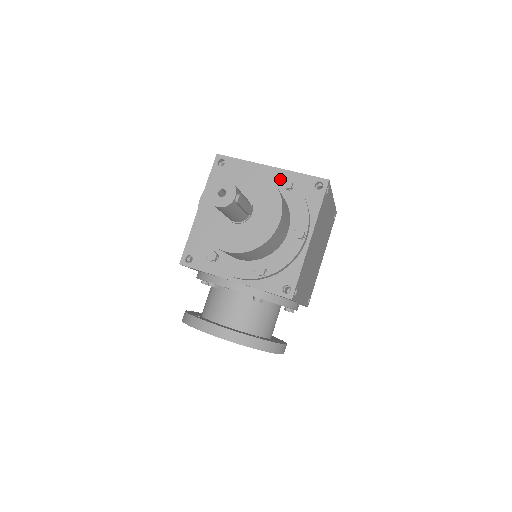
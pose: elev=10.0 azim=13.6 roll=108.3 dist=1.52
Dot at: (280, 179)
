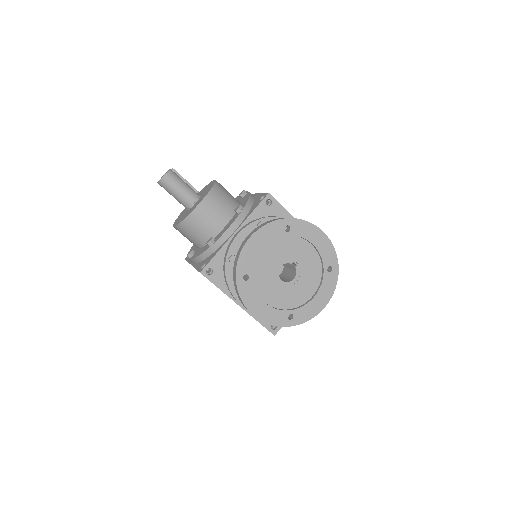
Dot at: occluded
